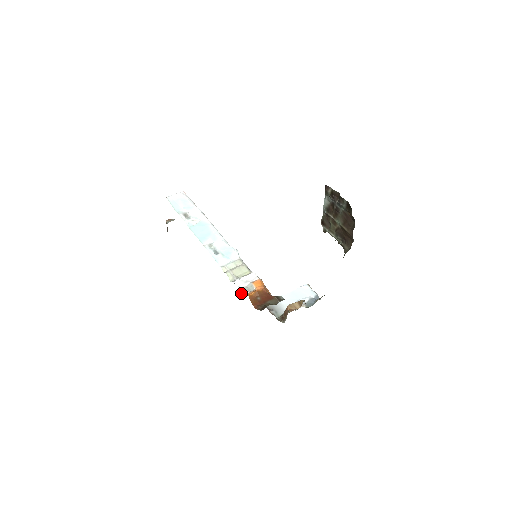
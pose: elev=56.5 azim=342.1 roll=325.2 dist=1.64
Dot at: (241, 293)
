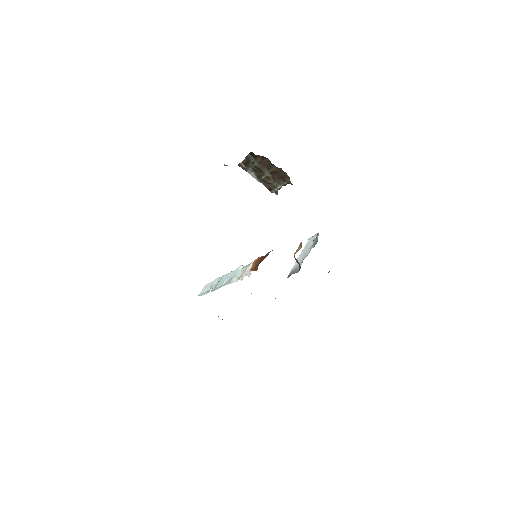
Dot at: occluded
